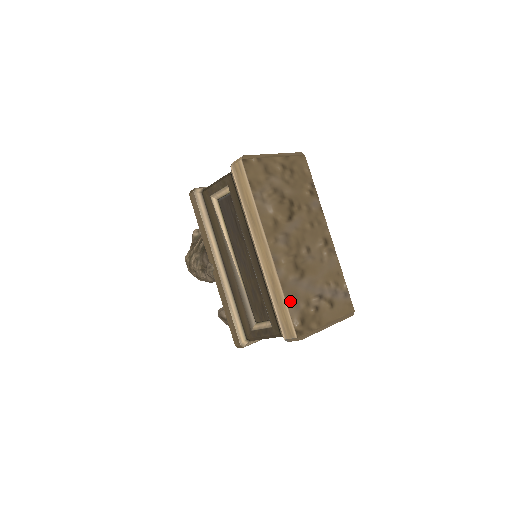
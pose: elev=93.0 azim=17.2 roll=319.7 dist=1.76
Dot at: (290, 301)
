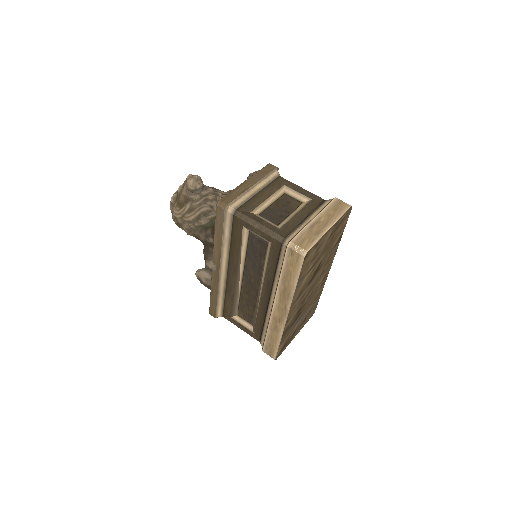
Dot at: (282, 341)
